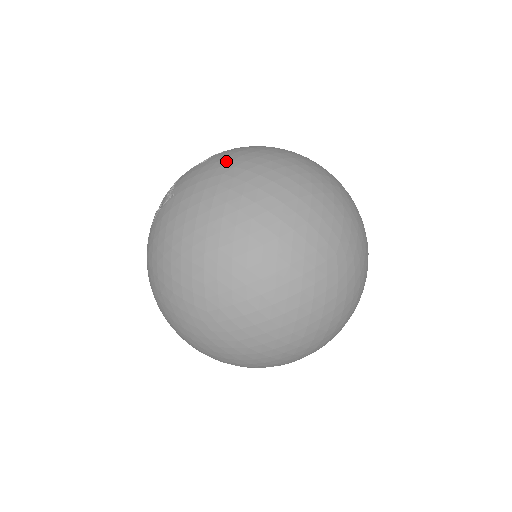
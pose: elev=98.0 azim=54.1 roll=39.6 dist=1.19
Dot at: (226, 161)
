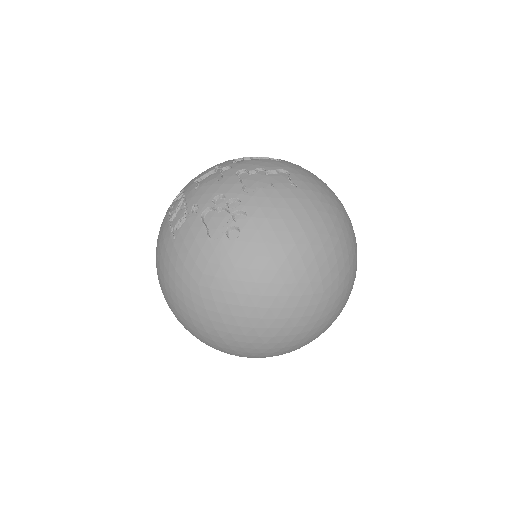
Dot at: (212, 272)
